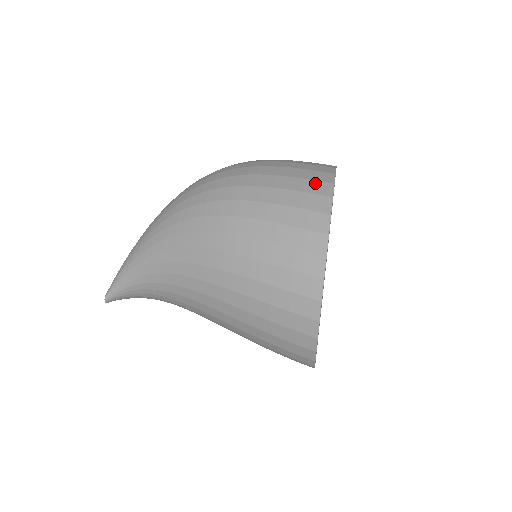
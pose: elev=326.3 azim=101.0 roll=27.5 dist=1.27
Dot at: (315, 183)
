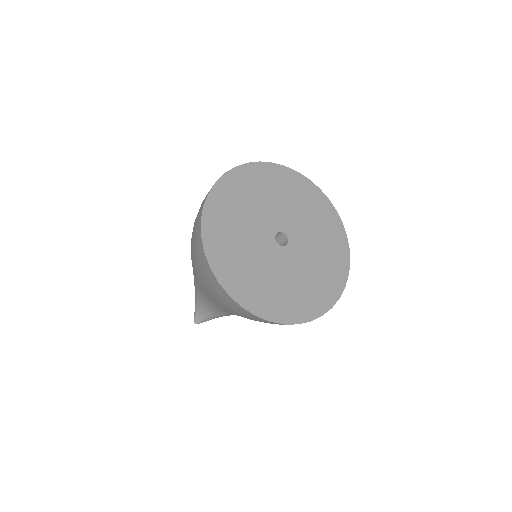
Dot at: occluded
